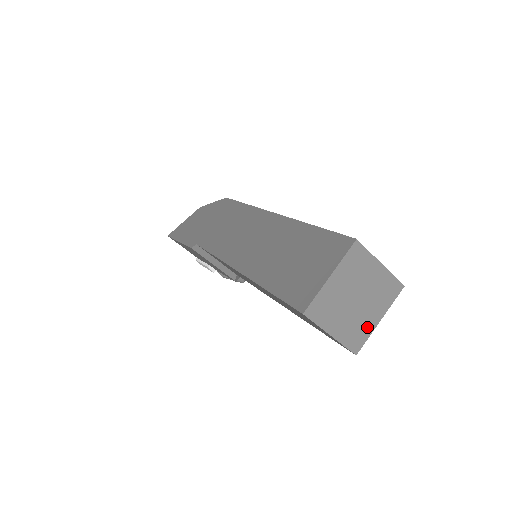
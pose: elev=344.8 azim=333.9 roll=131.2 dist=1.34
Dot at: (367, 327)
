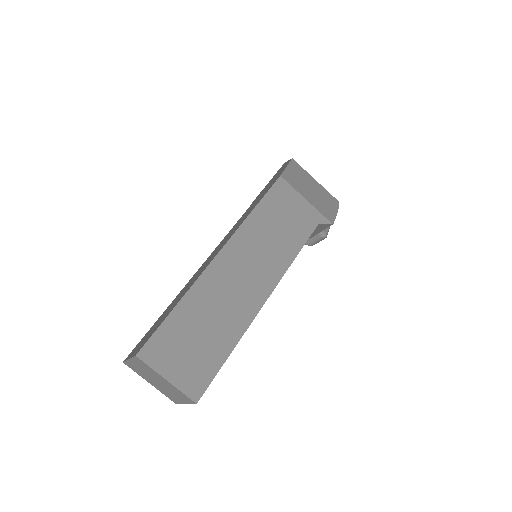
Dot at: (176, 399)
